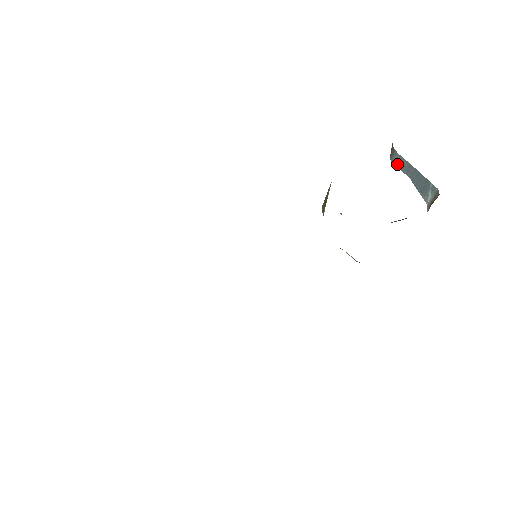
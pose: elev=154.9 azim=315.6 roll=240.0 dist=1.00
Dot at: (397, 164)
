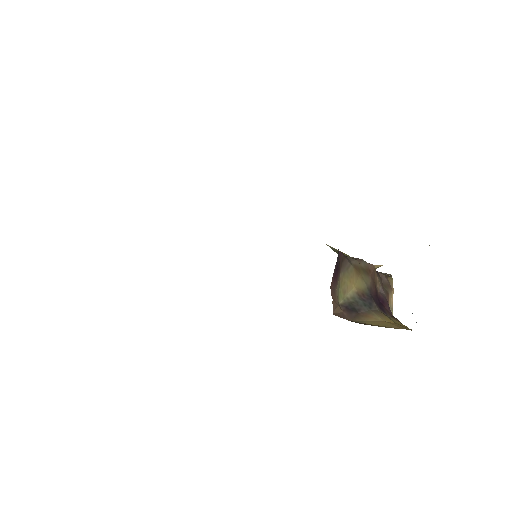
Dot at: occluded
